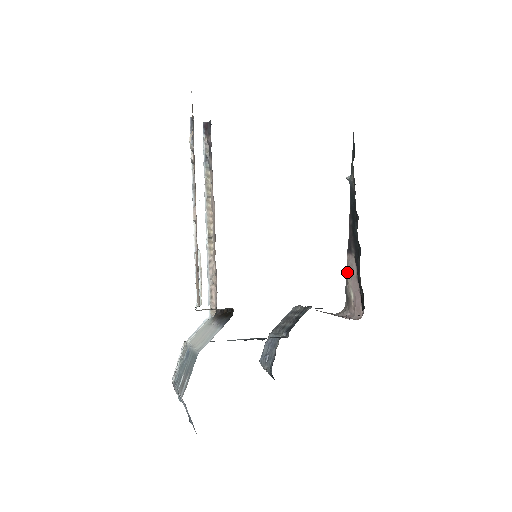
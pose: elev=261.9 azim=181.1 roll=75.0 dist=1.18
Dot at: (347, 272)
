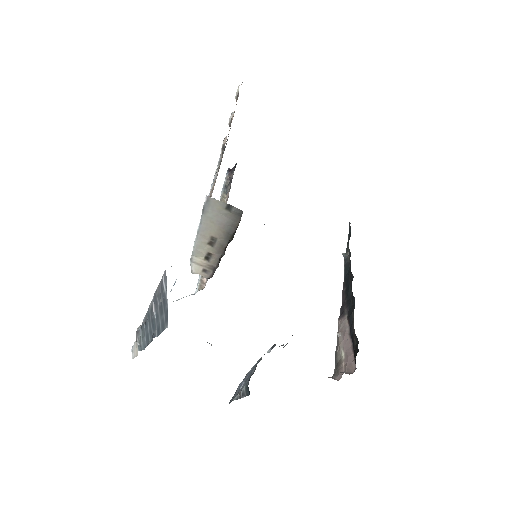
Dot at: (338, 334)
